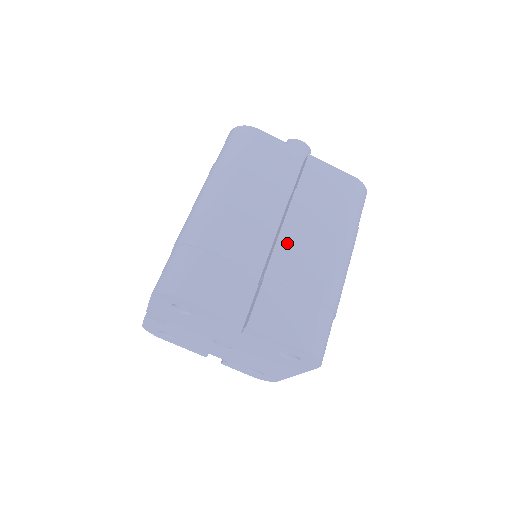
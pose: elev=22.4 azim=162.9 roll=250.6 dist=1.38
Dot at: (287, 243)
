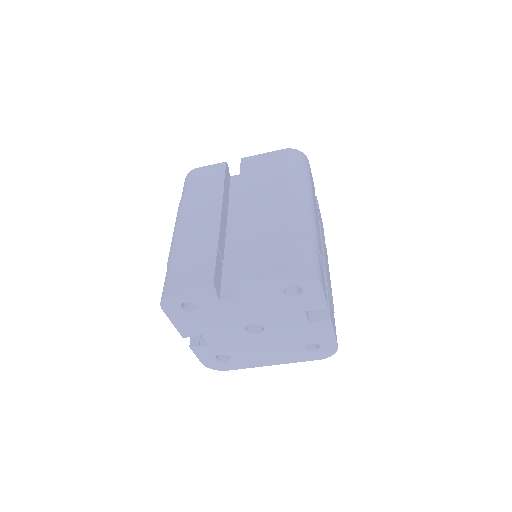
Dot at: (325, 261)
